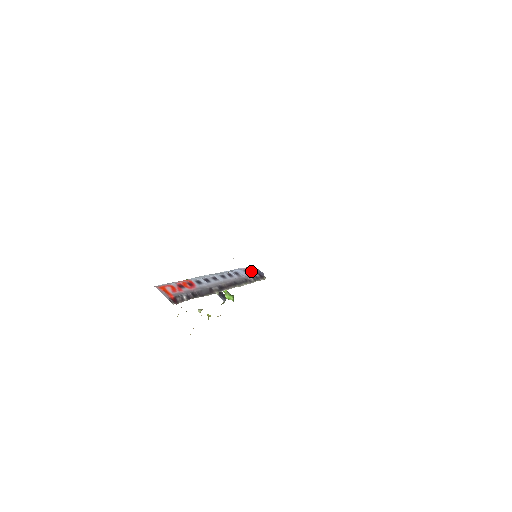
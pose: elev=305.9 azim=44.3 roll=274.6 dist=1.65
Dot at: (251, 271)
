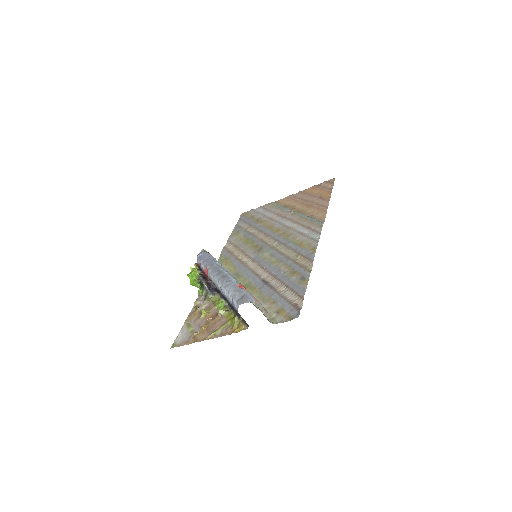
Dot at: occluded
